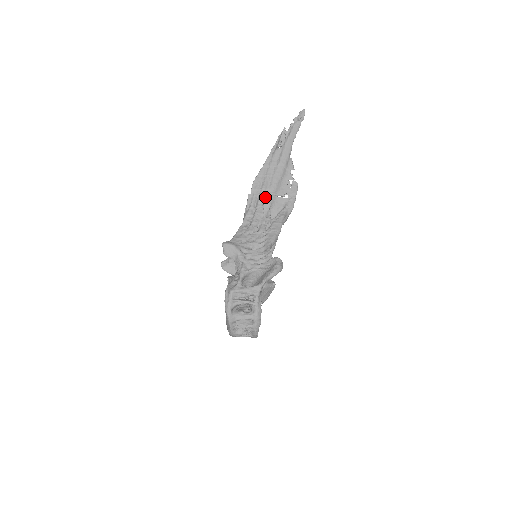
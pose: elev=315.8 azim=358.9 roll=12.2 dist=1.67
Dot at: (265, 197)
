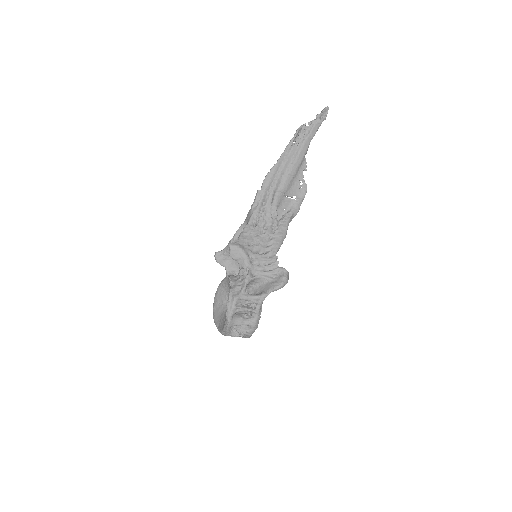
Dot at: (274, 196)
